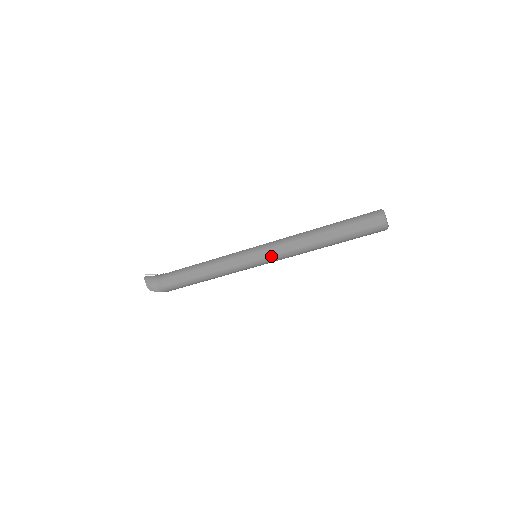
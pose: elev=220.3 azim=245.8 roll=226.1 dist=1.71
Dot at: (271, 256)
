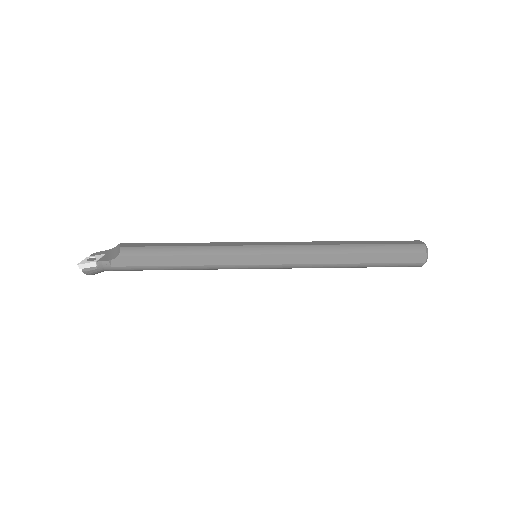
Dot at: occluded
